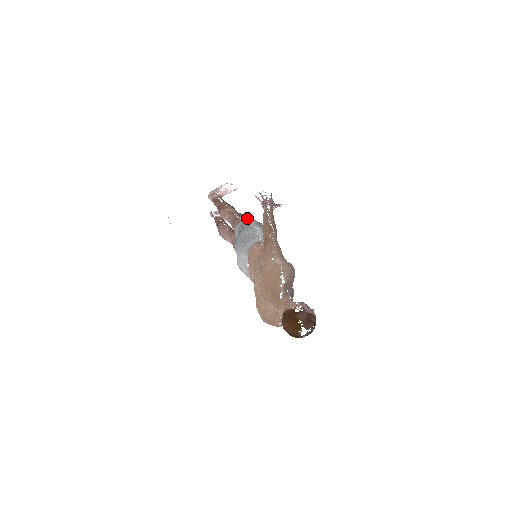
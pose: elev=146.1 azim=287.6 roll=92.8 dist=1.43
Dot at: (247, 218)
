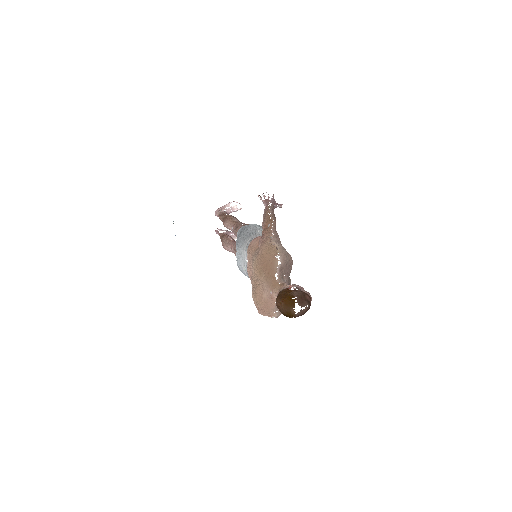
Dot at: occluded
